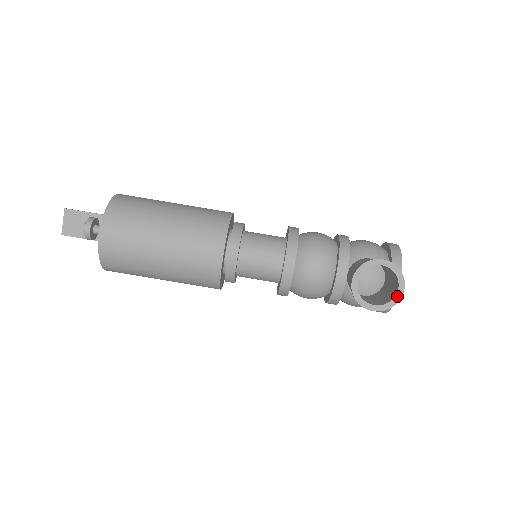
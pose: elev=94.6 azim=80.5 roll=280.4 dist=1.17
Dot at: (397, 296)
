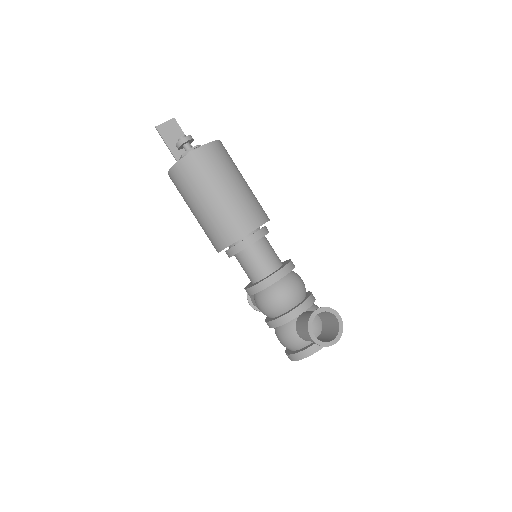
Dot at: (330, 343)
